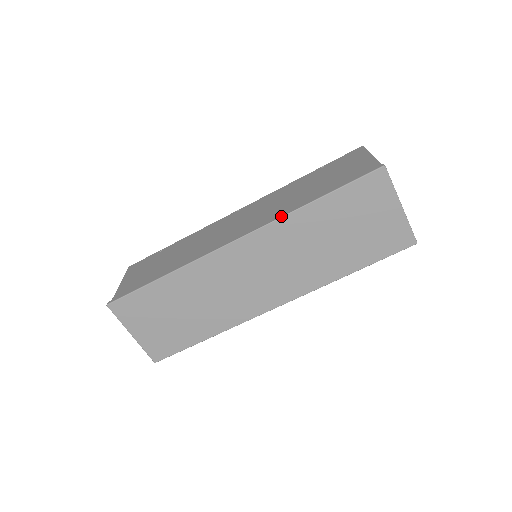
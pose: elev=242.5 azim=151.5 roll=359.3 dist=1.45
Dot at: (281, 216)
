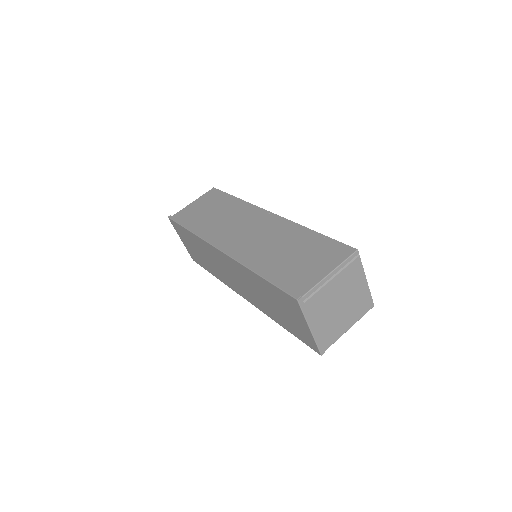
Dot at: (241, 262)
